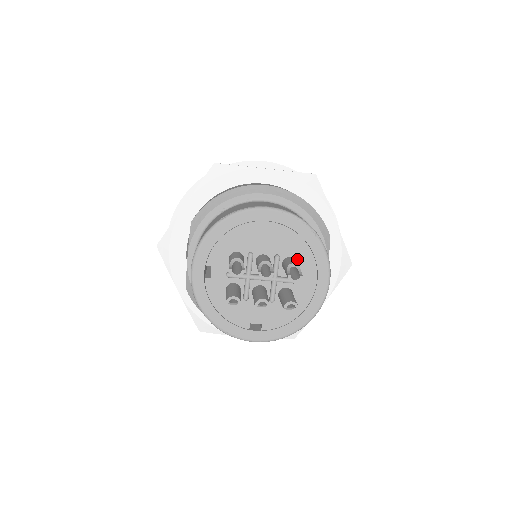
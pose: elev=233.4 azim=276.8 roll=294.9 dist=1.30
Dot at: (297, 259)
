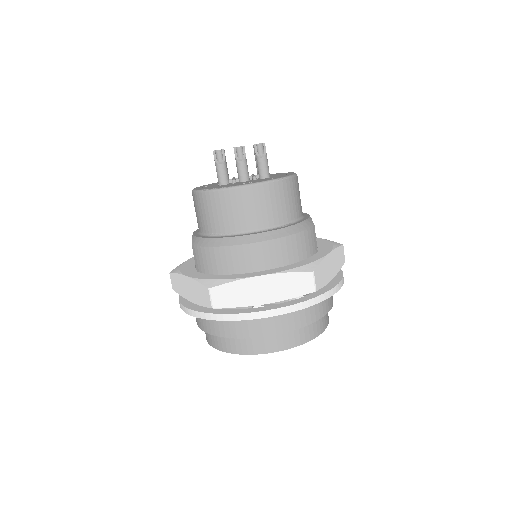
Dot at: occluded
